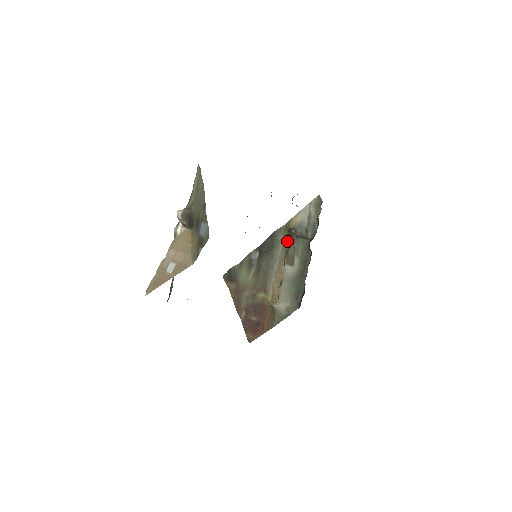
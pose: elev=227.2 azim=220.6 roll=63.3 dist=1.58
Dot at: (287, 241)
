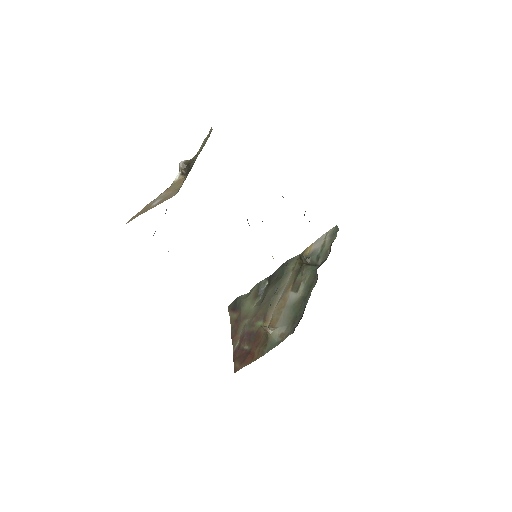
Dot at: (297, 269)
